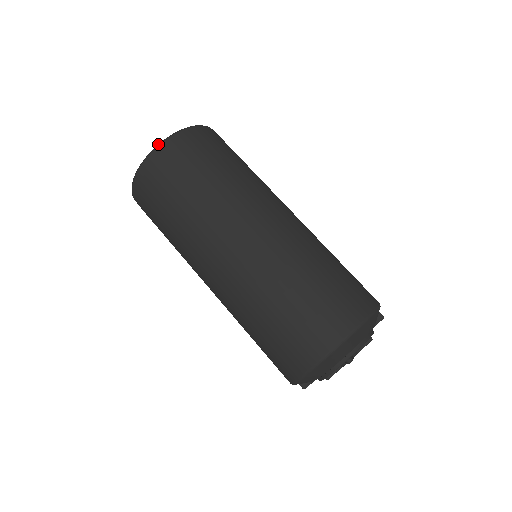
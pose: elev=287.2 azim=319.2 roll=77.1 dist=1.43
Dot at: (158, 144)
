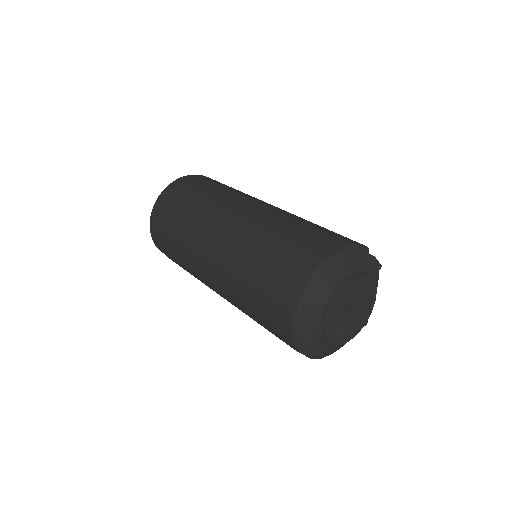
Dot at: (161, 192)
